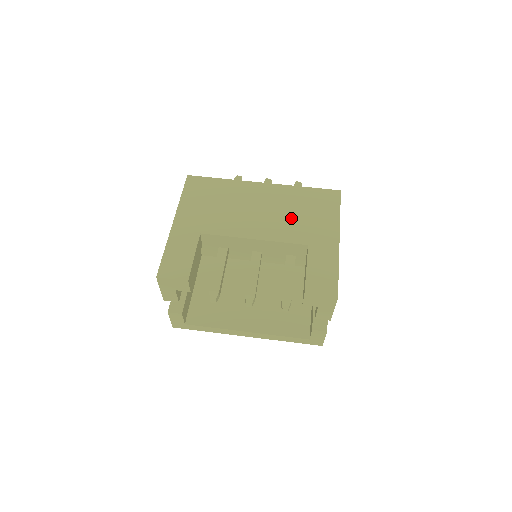
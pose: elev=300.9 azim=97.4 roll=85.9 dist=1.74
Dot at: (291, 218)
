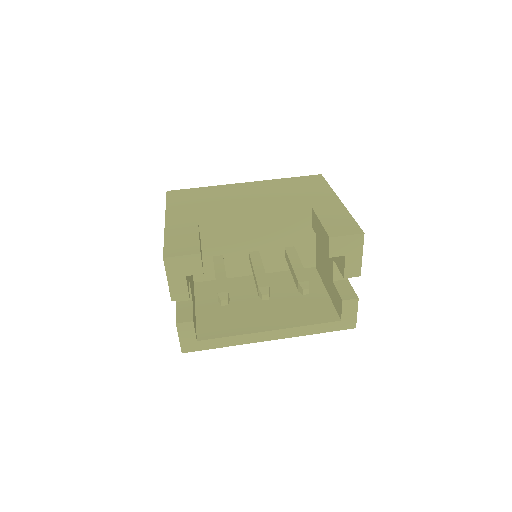
Dot at: (285, 196)
